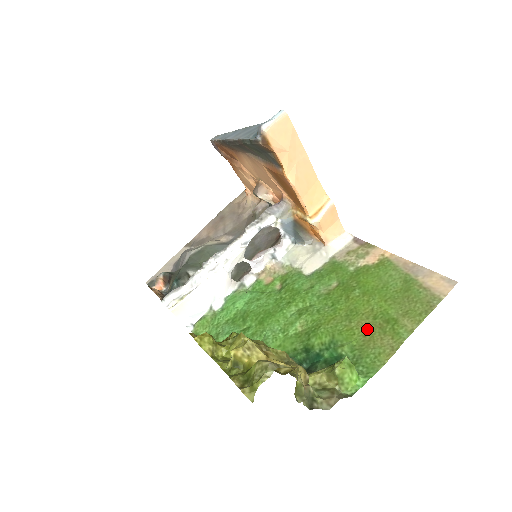
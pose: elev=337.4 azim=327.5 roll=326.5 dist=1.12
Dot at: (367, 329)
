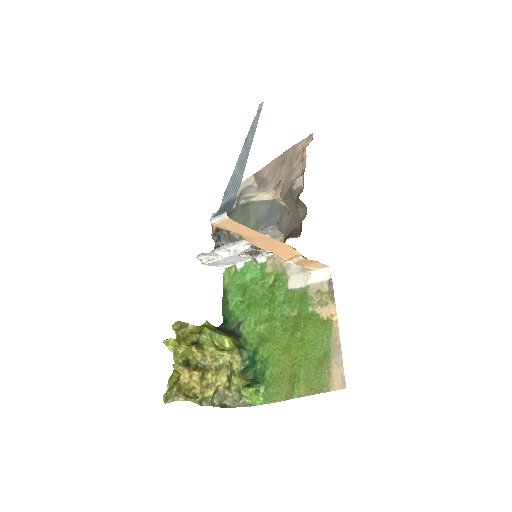
Dot at: (285, 370)
